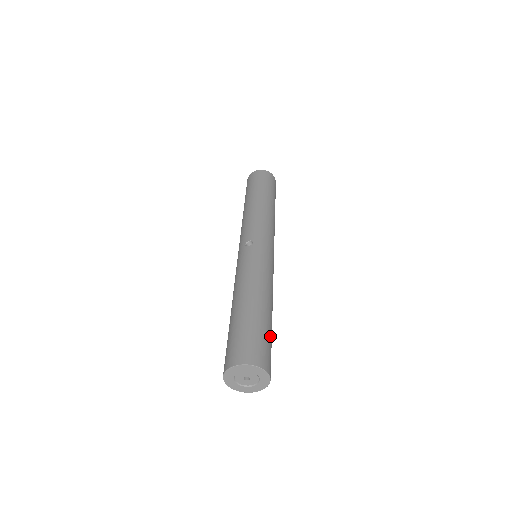
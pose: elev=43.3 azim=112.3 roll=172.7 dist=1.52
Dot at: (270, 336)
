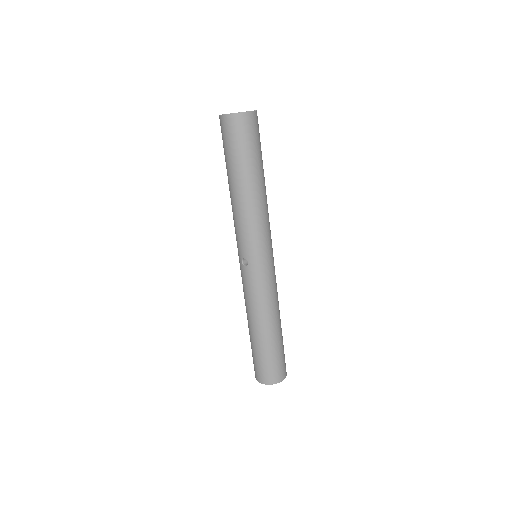
Dot at: (280, 351)
